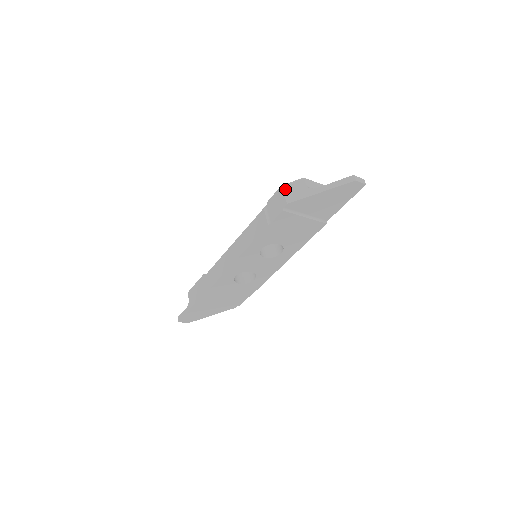
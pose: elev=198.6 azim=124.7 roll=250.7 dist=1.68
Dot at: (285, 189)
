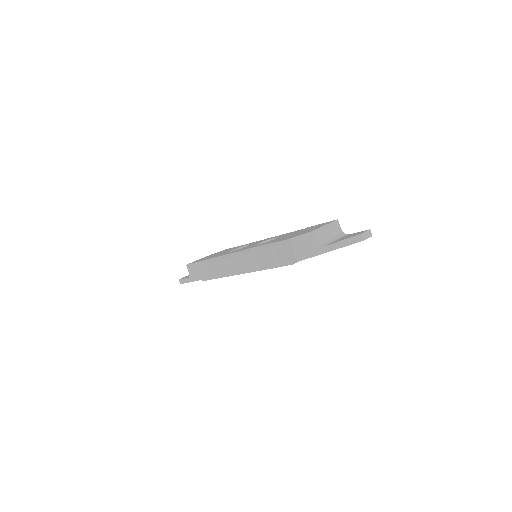
Dot at: (294, 244)
